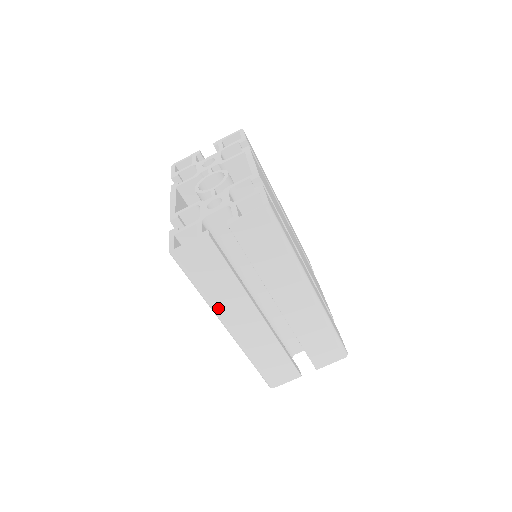
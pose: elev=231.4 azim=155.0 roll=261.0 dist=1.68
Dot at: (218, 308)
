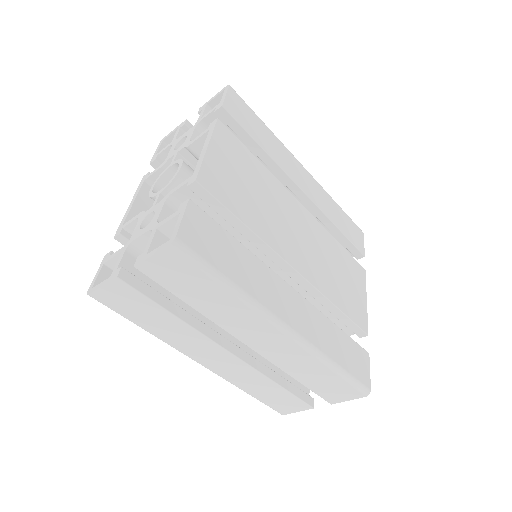
Dot at: (174, 344)
